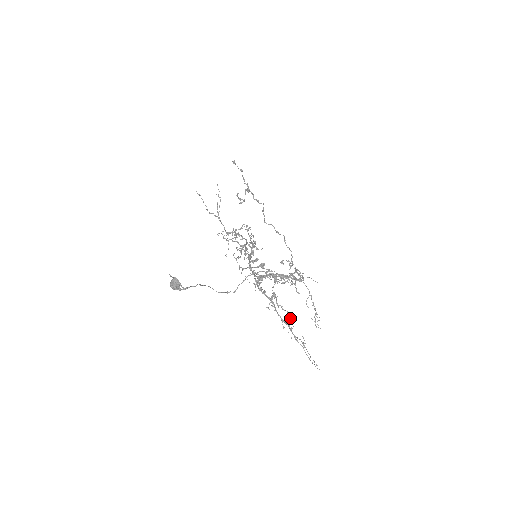
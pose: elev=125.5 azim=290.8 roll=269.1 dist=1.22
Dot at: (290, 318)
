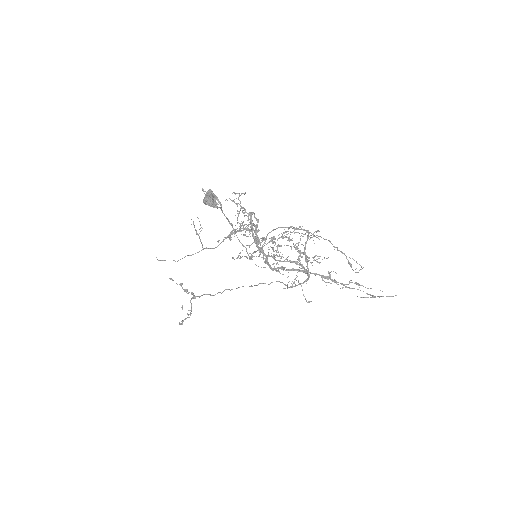
Dot at: (328, 271)
